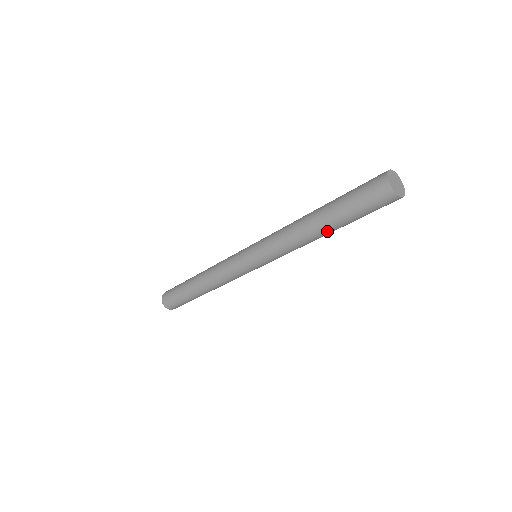
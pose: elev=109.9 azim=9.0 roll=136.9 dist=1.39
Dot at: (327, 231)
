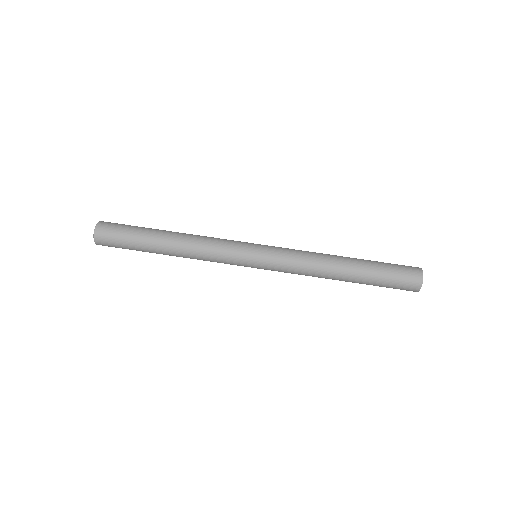
Dot at: (346, 281)
